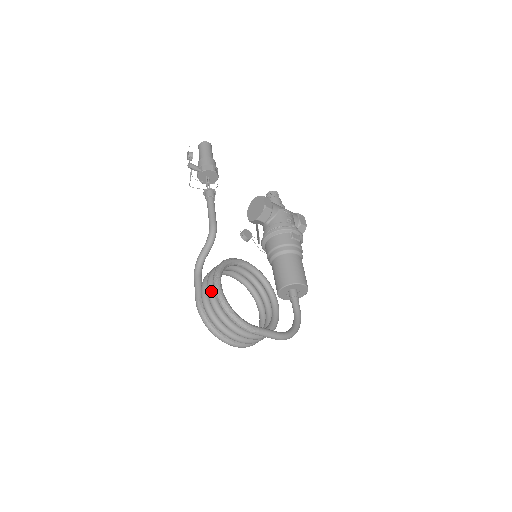
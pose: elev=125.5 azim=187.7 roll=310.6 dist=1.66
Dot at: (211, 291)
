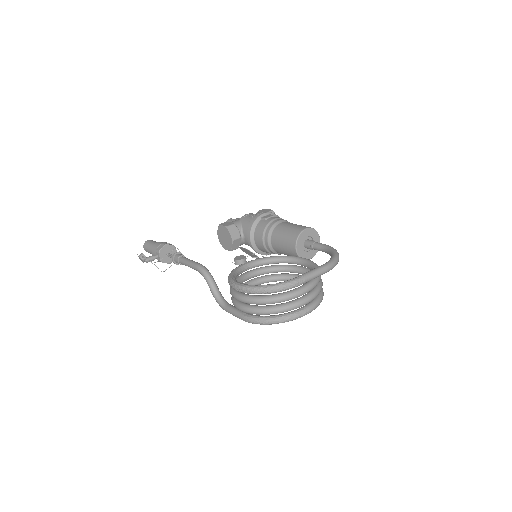
Dot at: (240, 296)
